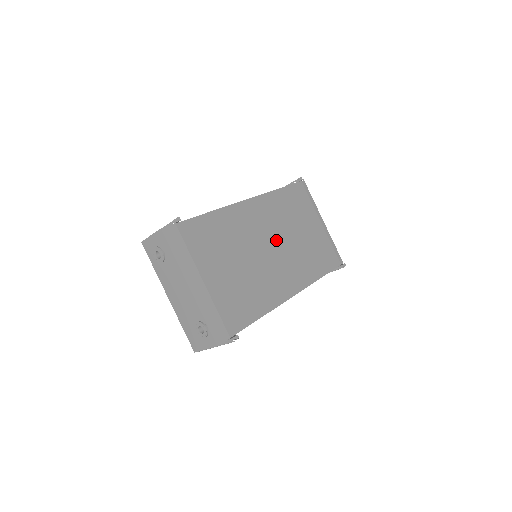
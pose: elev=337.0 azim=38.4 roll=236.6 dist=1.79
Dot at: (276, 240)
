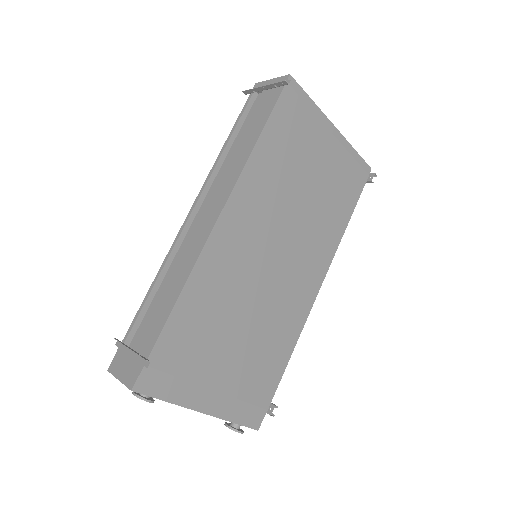
Dot at: (279, 235)
